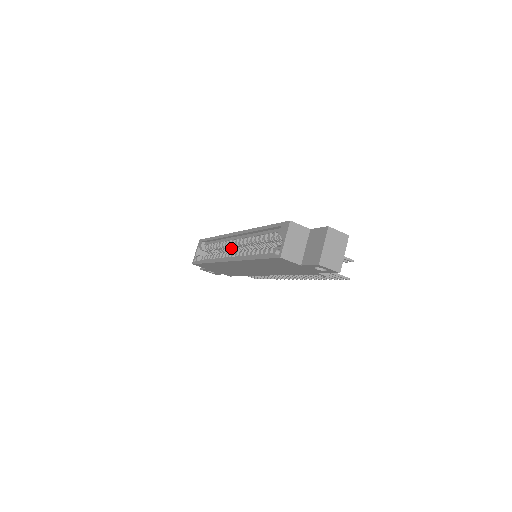
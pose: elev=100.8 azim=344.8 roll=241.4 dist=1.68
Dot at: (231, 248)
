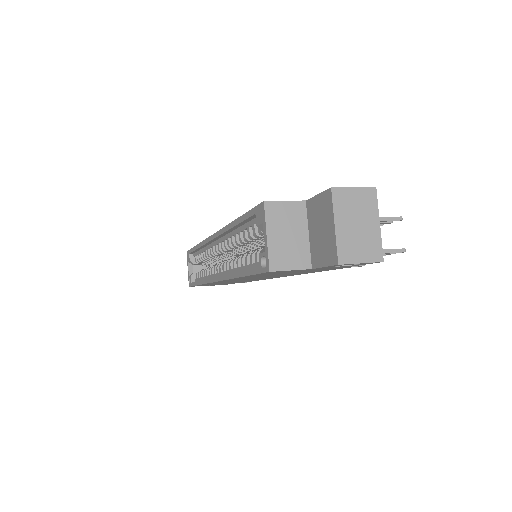
Dot at: (219, 256)
